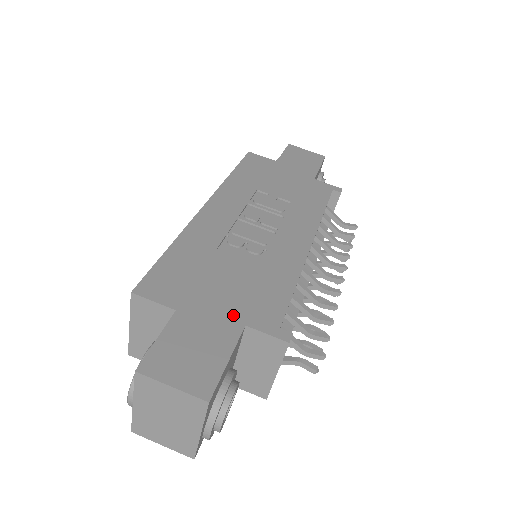
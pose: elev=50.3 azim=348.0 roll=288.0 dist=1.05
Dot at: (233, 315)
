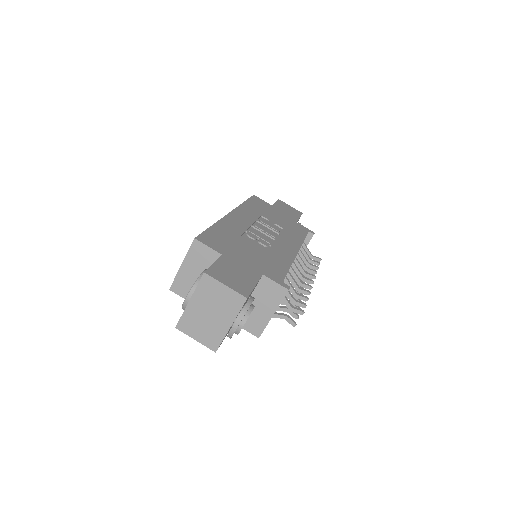
Dot at: (255, 268)
